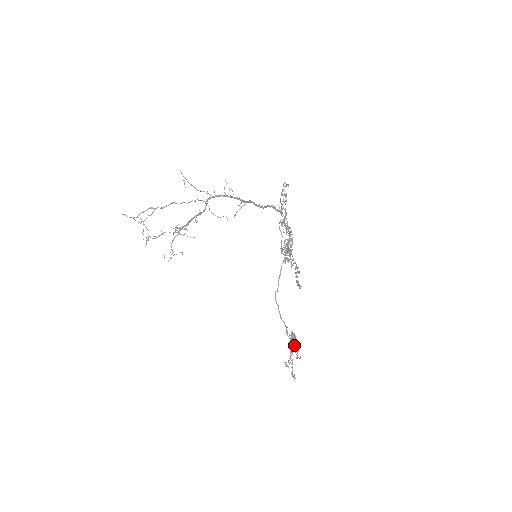
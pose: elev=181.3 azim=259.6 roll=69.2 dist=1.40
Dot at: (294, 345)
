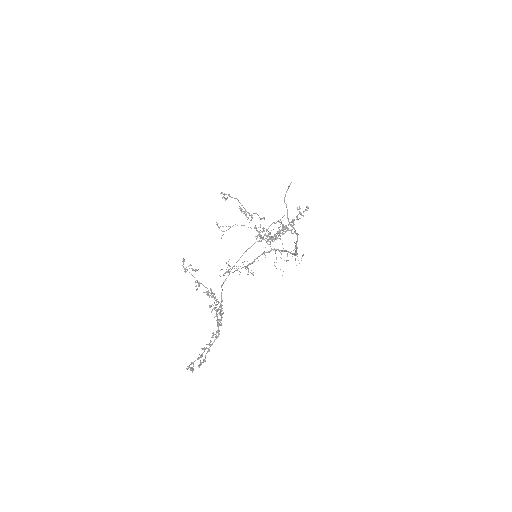
Dot at: (196, 270)
